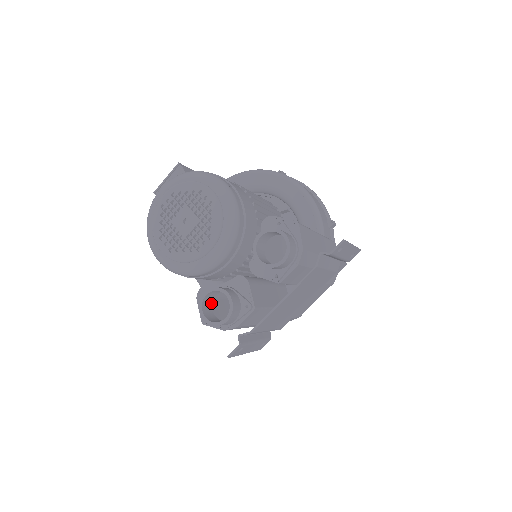
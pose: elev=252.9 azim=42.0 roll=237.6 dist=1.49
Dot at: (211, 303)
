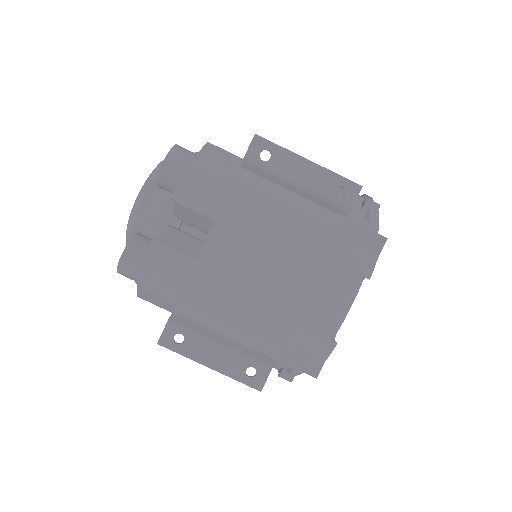
Dot at: occluded
